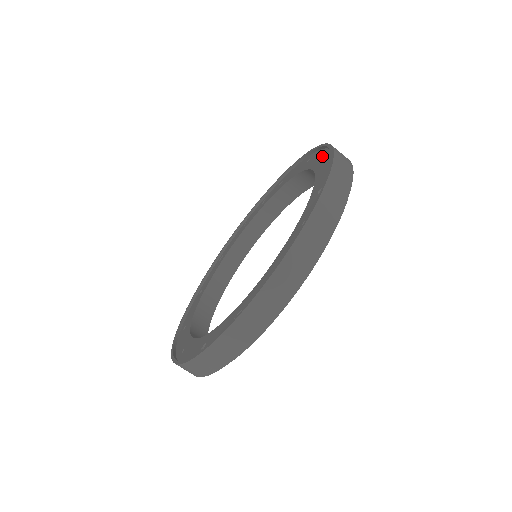
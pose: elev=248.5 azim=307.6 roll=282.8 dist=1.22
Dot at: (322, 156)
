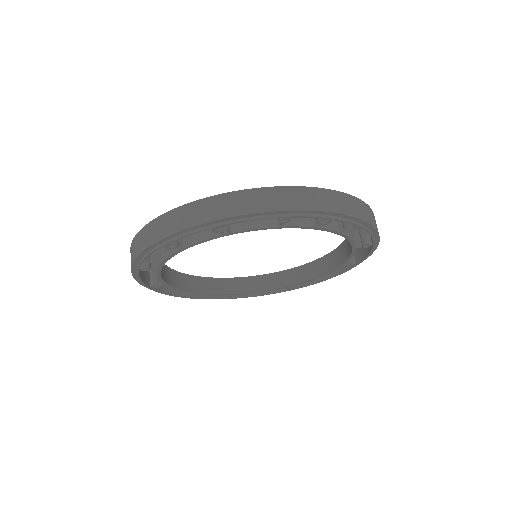
Dot at: occluded
